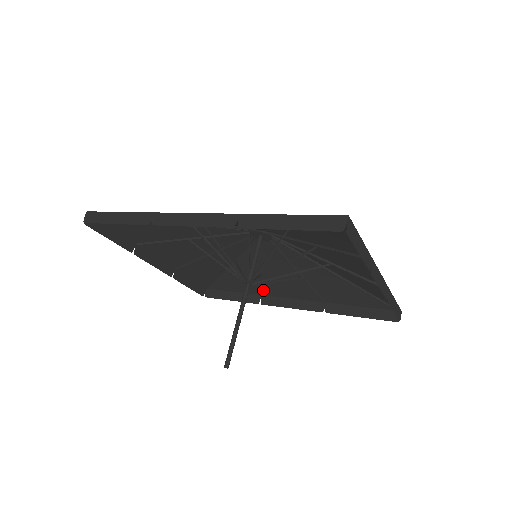
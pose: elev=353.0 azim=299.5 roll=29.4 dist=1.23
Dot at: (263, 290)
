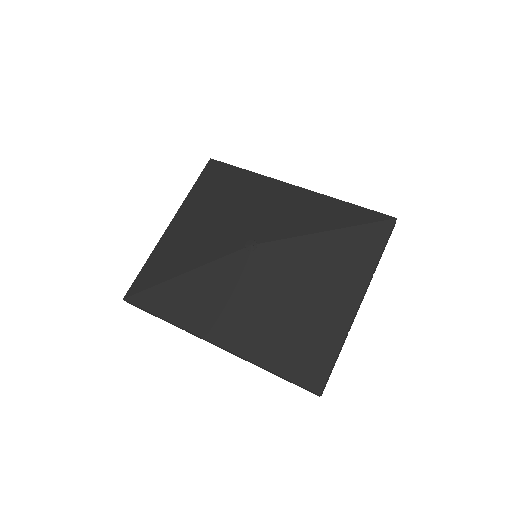
Dot at: (266, 182)
